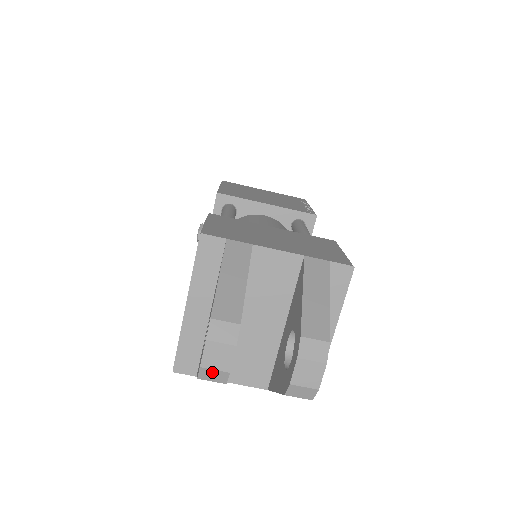
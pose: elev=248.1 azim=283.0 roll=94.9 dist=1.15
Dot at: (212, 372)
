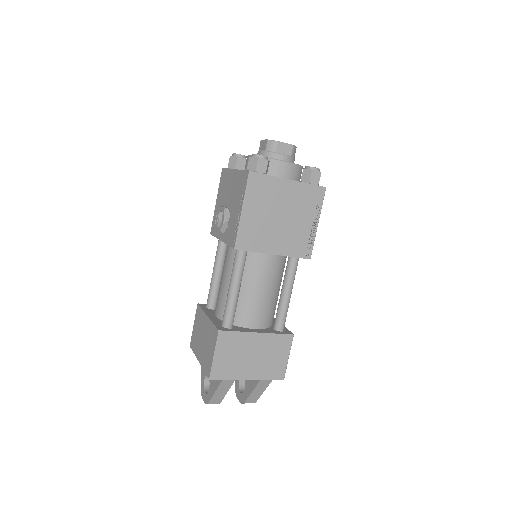
Dot at: occluded
